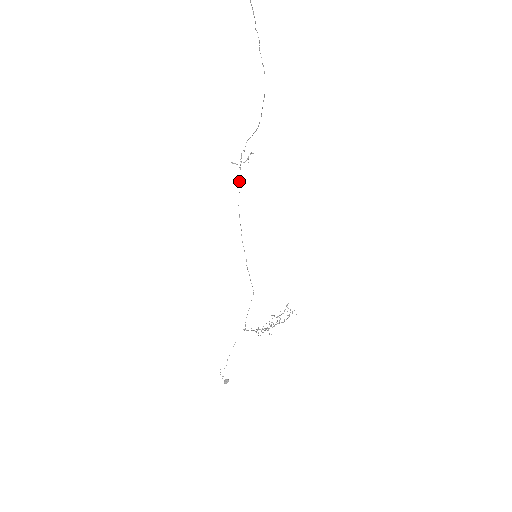
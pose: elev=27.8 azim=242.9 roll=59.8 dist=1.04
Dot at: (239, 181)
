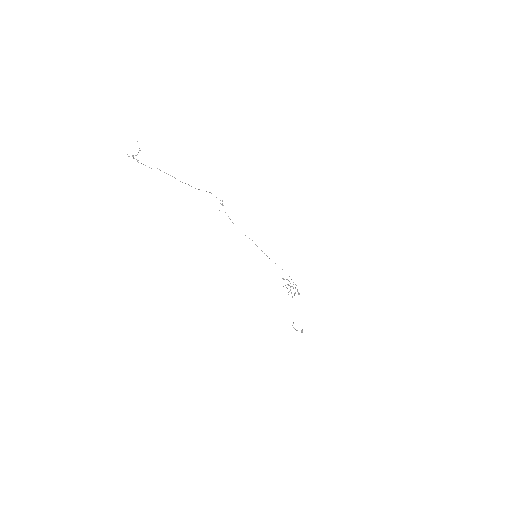
Dot at: (229, 218)
